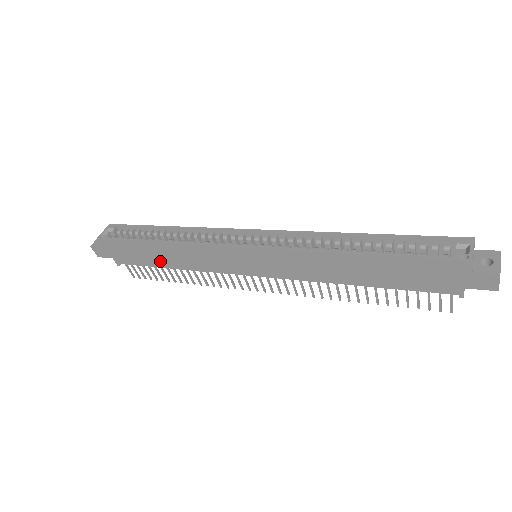
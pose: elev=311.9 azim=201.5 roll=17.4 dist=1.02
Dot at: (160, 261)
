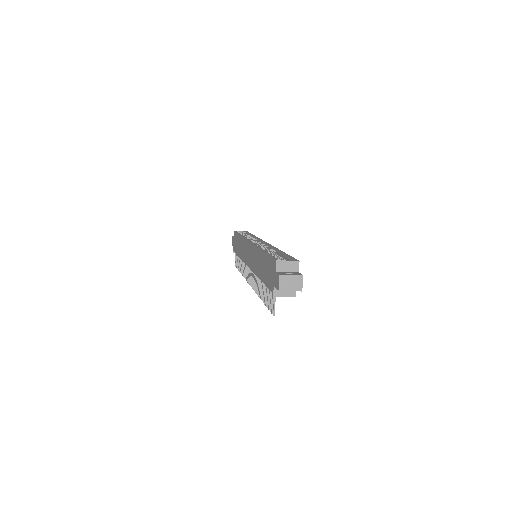
Dot at: (238, 250)
